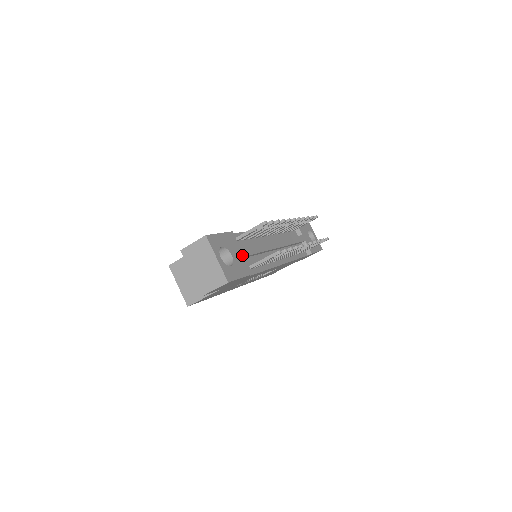
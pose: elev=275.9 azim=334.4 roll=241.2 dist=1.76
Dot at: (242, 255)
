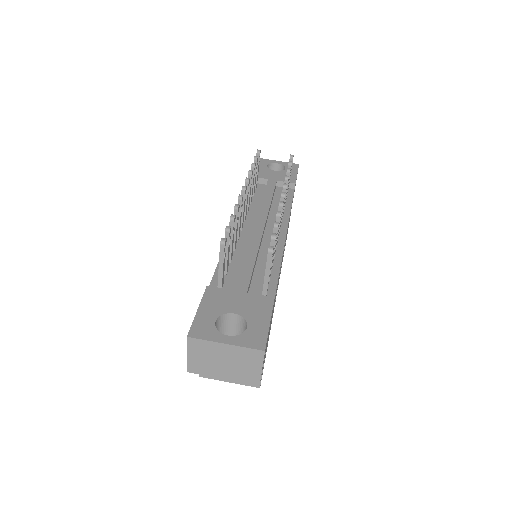
Dot at: (243, 295)
